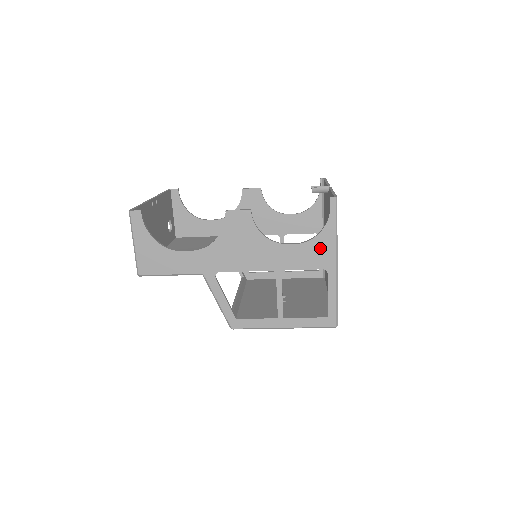
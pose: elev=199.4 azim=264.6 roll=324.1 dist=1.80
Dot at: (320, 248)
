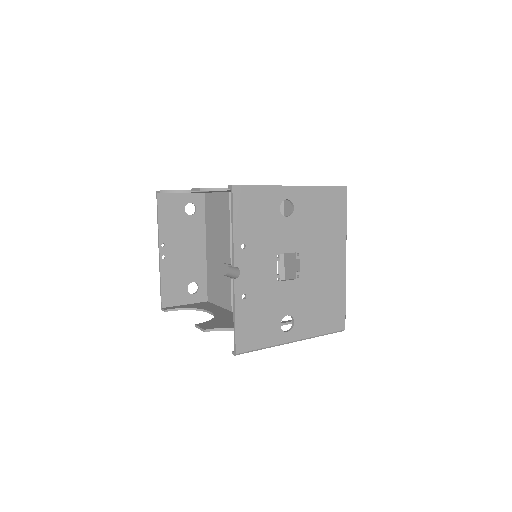
Dot at: occluded
